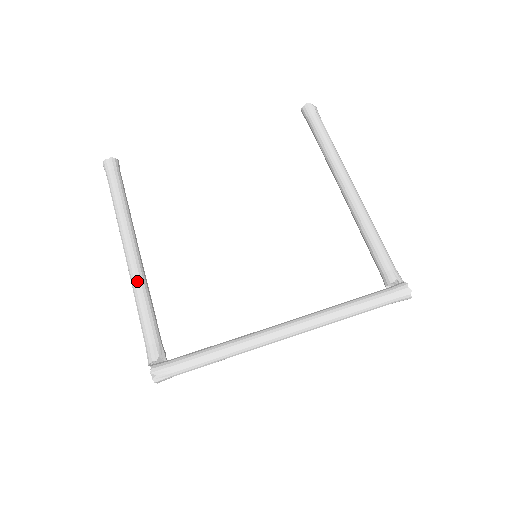
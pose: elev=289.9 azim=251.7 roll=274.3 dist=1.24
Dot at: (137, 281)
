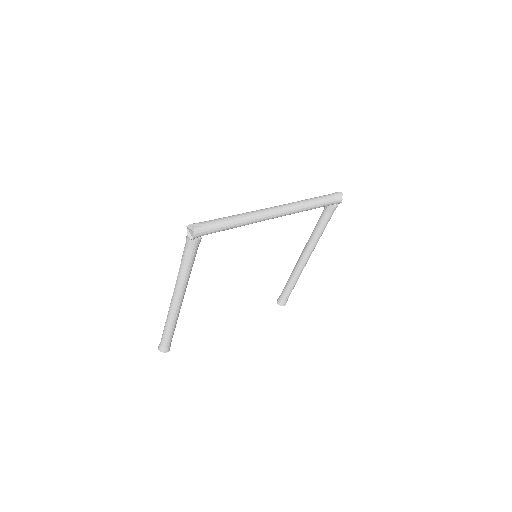
Dot at: occluded
